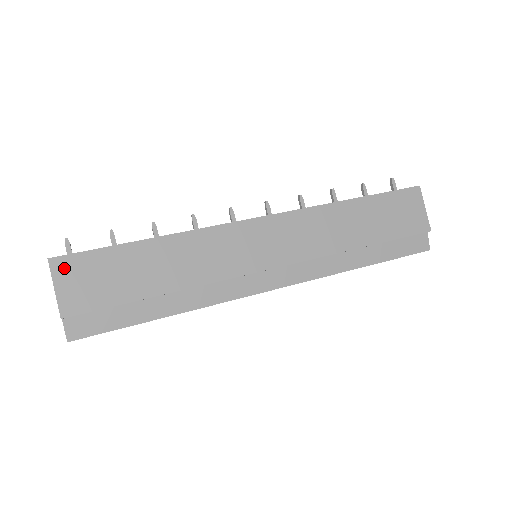
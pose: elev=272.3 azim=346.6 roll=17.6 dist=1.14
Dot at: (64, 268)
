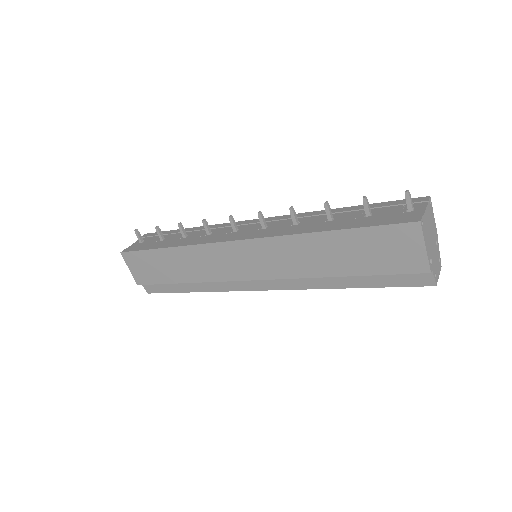
Dot at: (129, 259)
